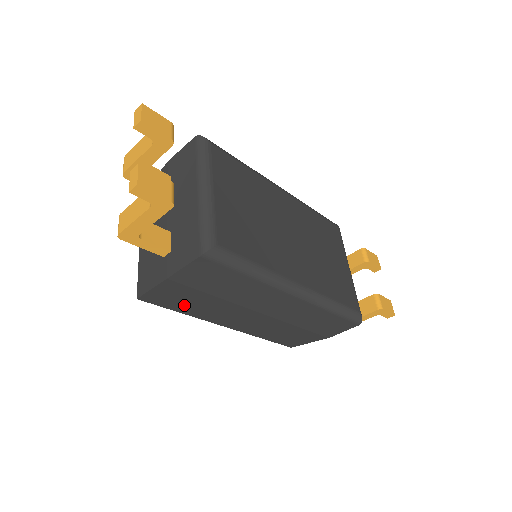
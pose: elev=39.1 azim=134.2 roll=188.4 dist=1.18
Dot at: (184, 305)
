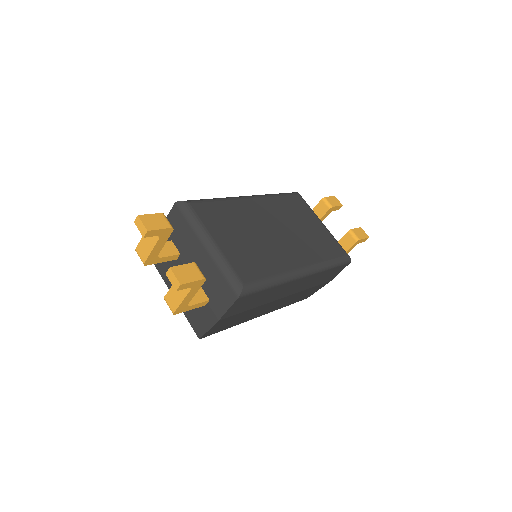
Dot at: (231, 324)
